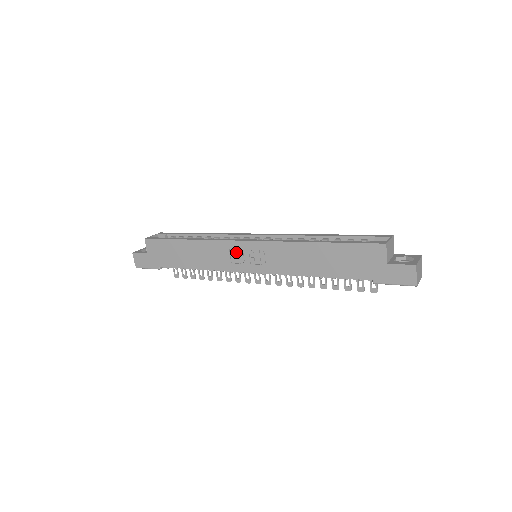
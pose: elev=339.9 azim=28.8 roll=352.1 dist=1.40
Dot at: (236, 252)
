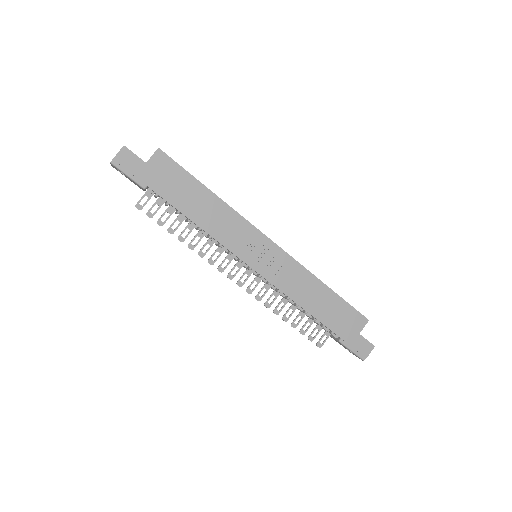
Dot at: (253, 241)
